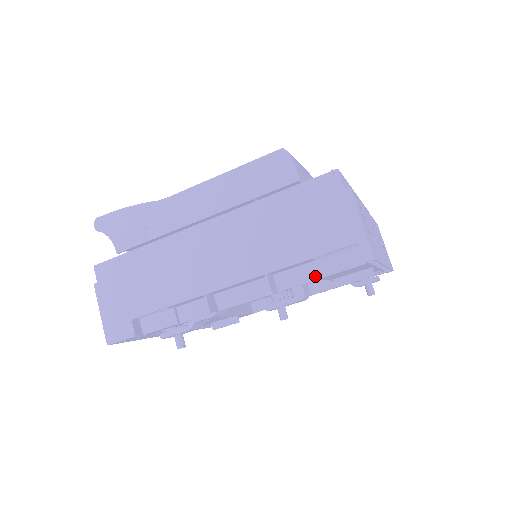
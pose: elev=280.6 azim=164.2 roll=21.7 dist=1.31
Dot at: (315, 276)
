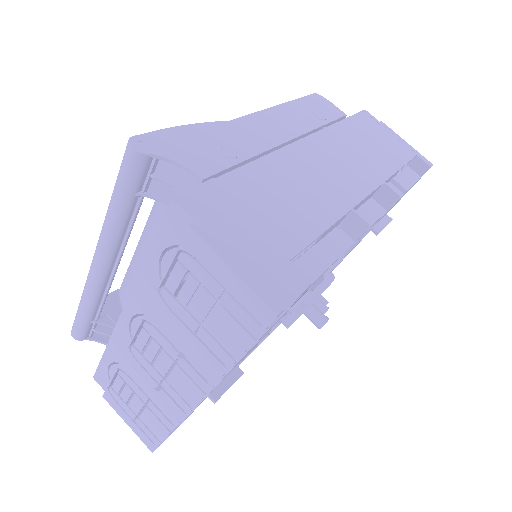
Dot at: (399, 193)
